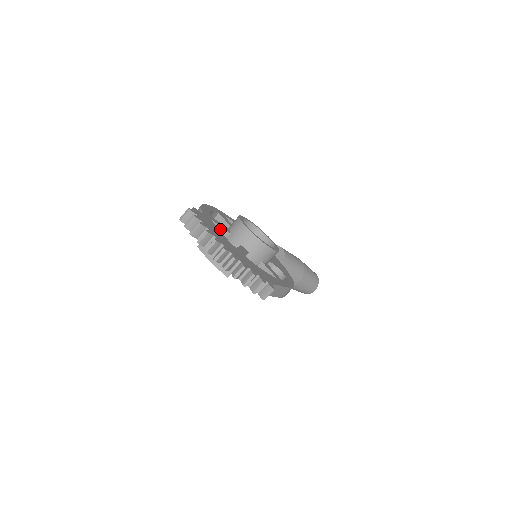
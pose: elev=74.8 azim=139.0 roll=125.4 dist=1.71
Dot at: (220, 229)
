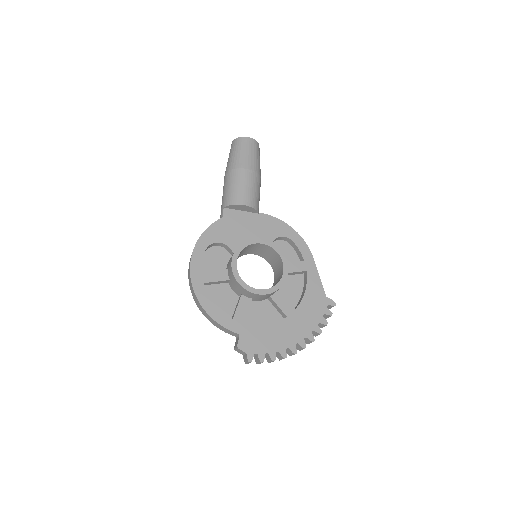
Dot at: (247, 311)
